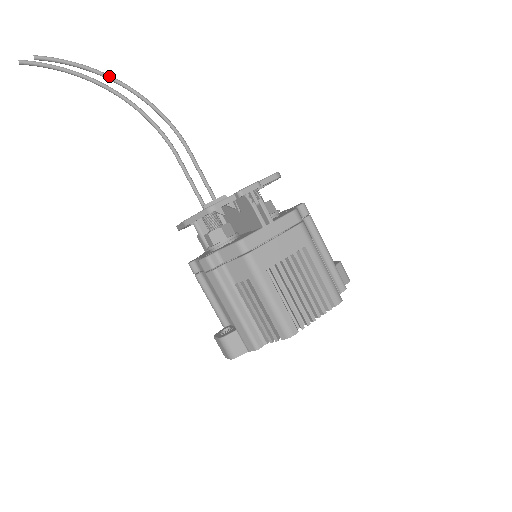
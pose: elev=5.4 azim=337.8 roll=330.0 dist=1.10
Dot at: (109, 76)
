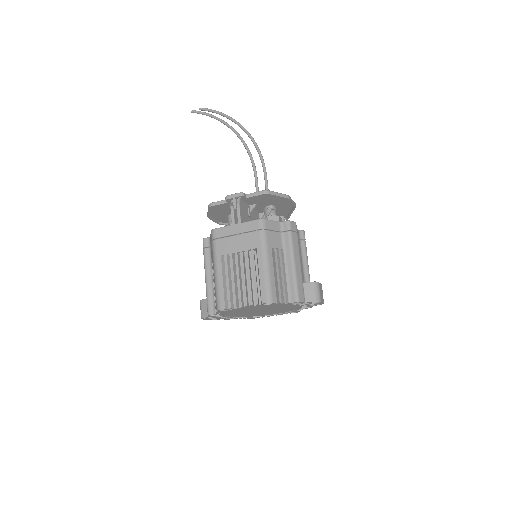
Dot at: (234, 120)
